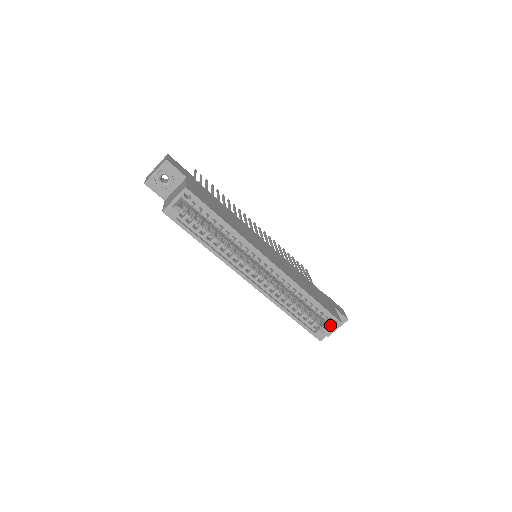
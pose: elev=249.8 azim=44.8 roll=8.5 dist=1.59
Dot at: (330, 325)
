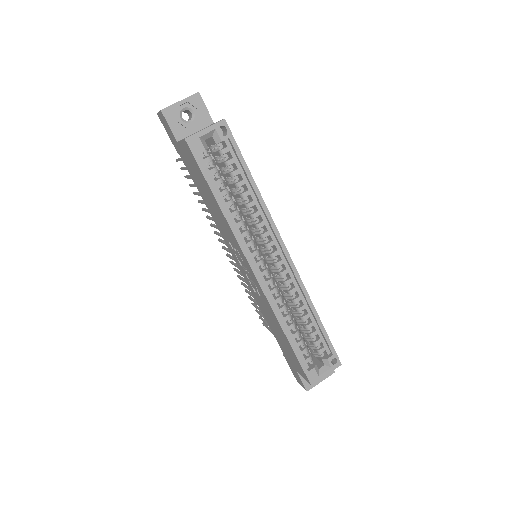
Dot at: (327, 364)
